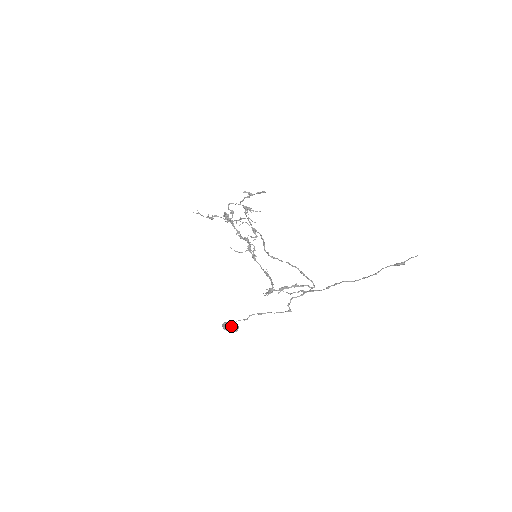
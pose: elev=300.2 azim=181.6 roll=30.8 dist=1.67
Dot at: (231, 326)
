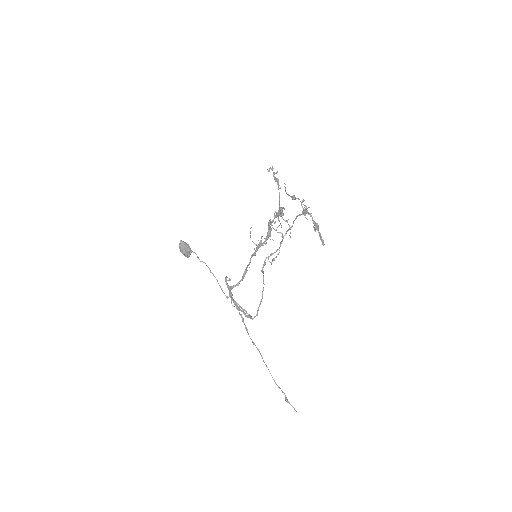
Dot at: (185, 254)
